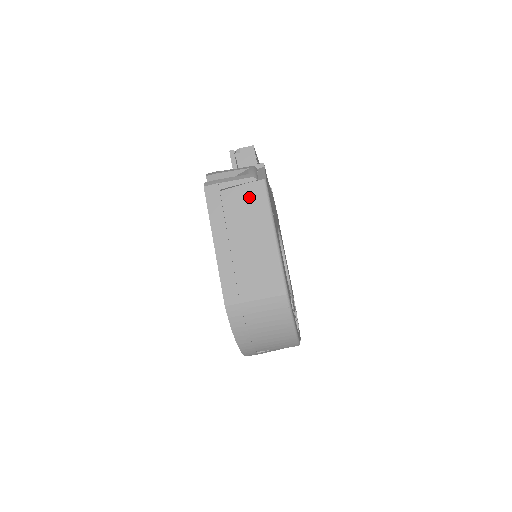
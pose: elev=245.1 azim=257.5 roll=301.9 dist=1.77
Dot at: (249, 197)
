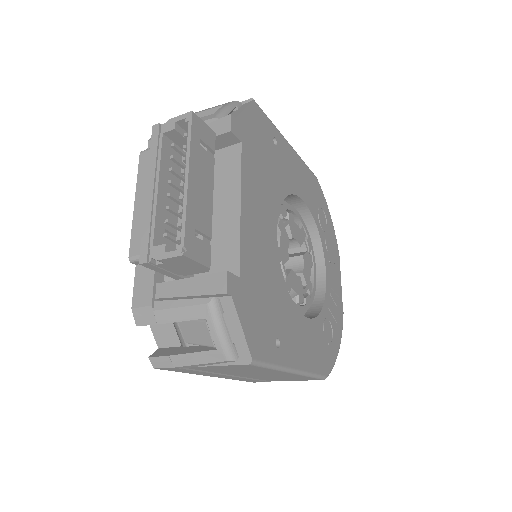
Dot at: (235, 368)
